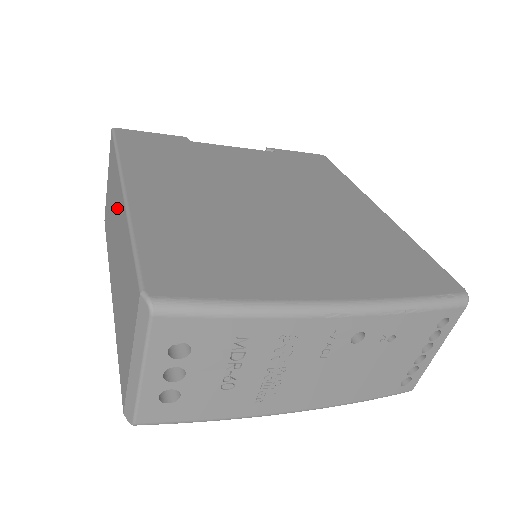
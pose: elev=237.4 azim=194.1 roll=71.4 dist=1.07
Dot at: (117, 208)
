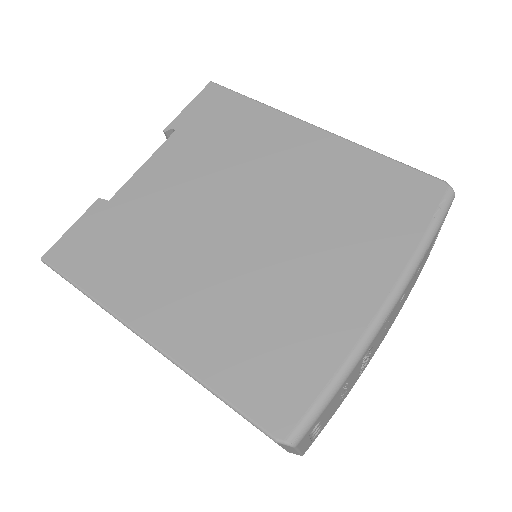
Dot at: occluded
